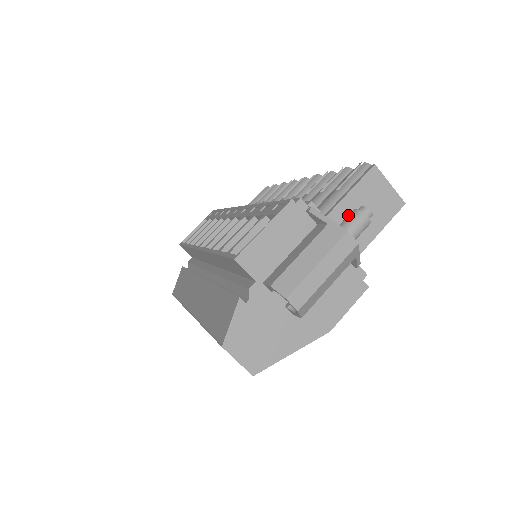
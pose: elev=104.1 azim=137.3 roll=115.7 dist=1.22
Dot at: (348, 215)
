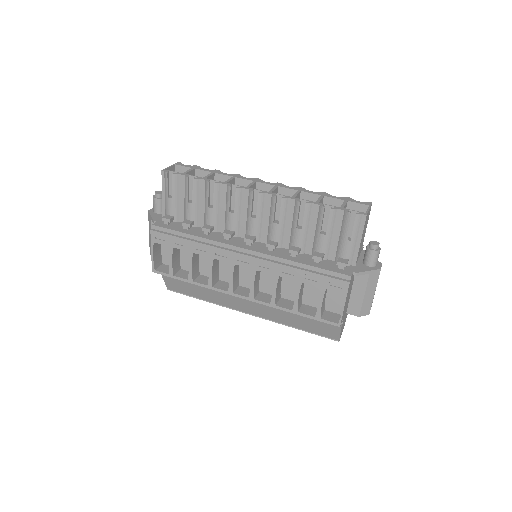
Dot at: (370, 256)
